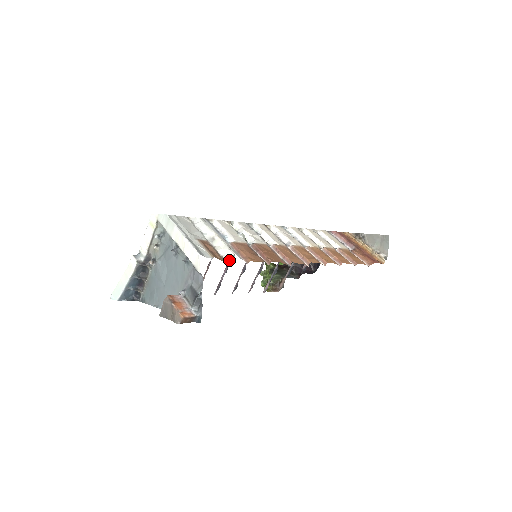
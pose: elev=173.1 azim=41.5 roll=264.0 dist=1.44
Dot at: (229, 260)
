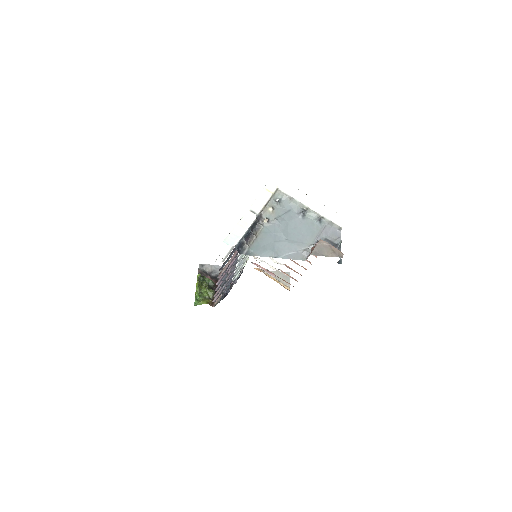
Dot at: occluded
